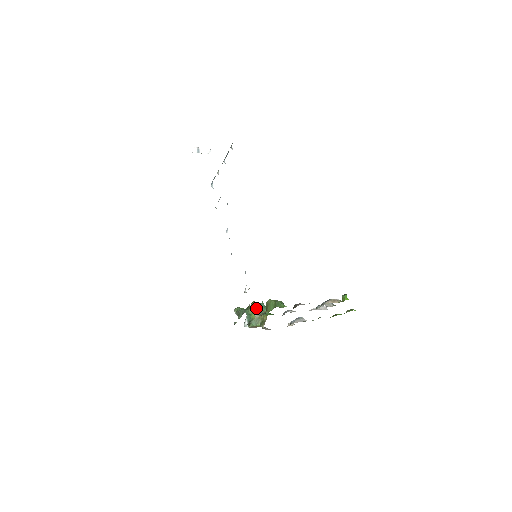
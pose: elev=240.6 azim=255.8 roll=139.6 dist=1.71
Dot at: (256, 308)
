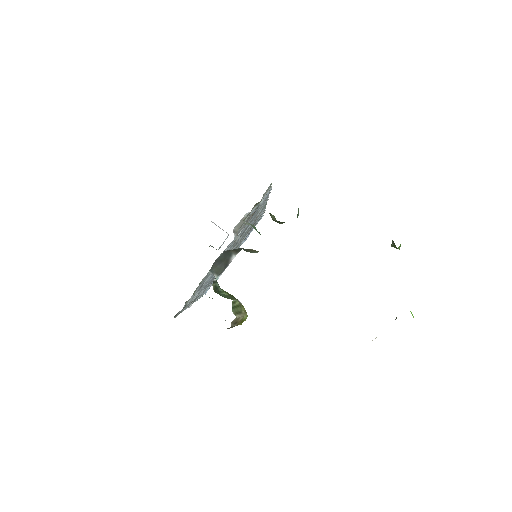
Dot at: (249, 223)
